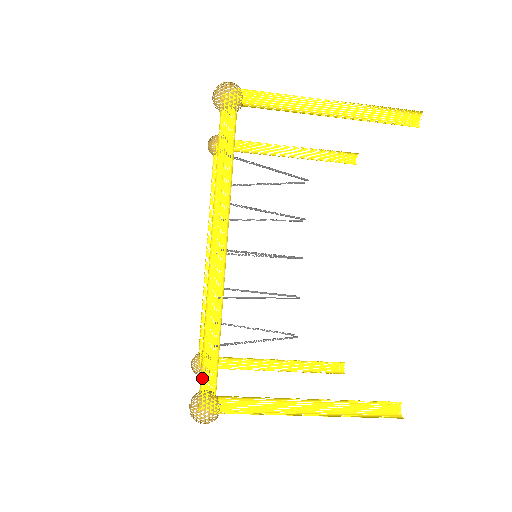
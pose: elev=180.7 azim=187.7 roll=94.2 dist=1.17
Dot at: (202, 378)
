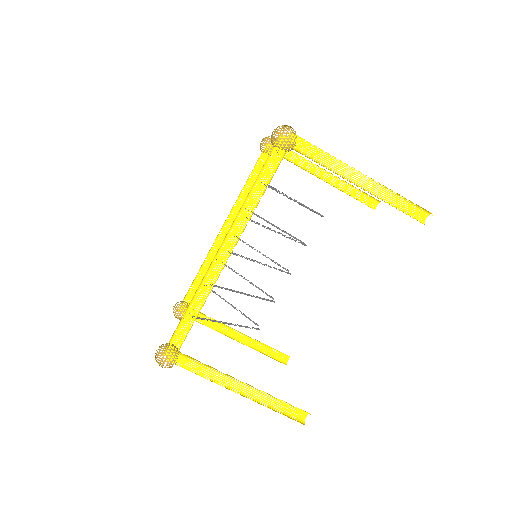
Dot at: occluded
